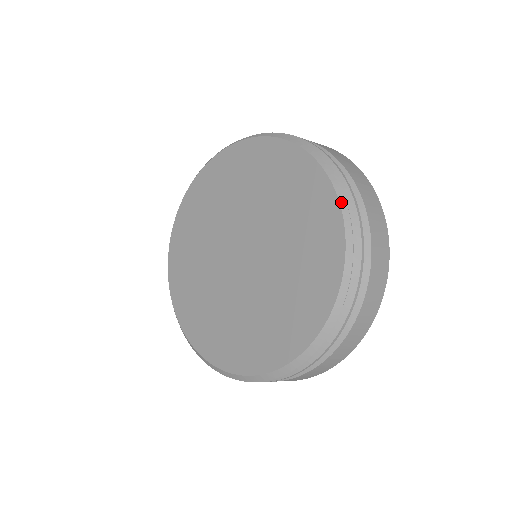
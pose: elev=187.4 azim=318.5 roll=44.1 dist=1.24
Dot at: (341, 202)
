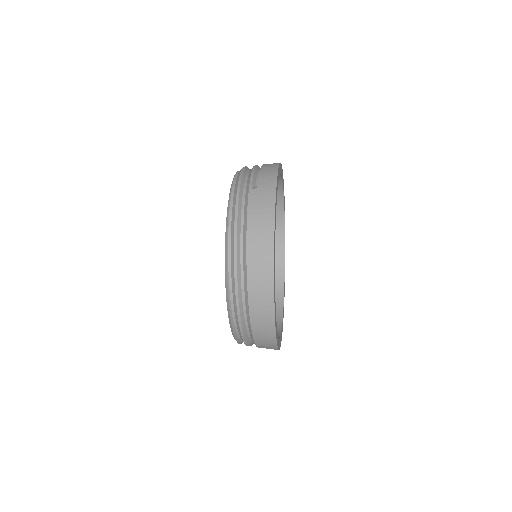
Dot at: (228, 310)
